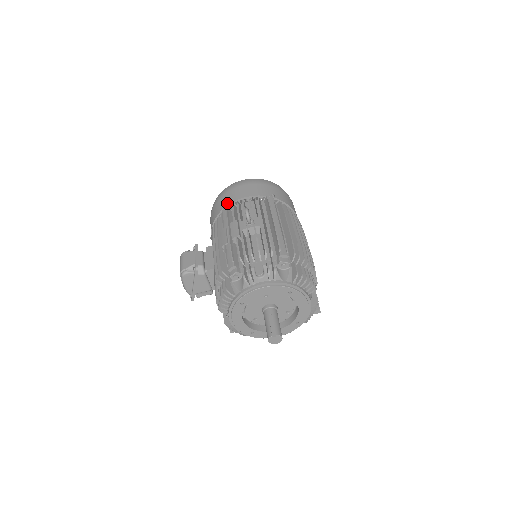
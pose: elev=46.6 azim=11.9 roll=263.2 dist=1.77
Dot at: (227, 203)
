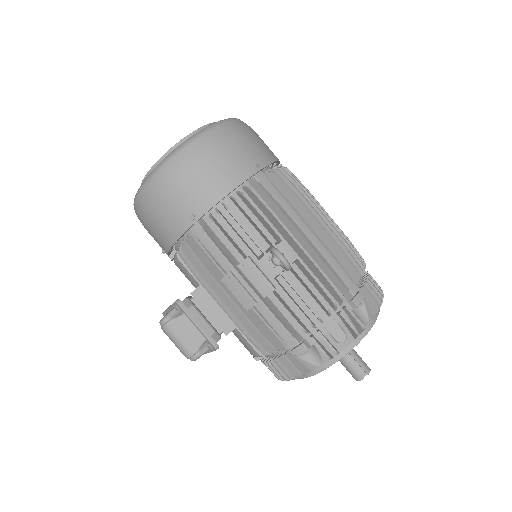
Dot at: (194, 217)
